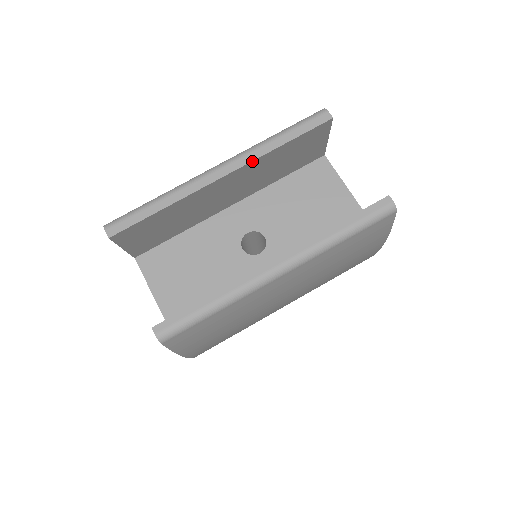
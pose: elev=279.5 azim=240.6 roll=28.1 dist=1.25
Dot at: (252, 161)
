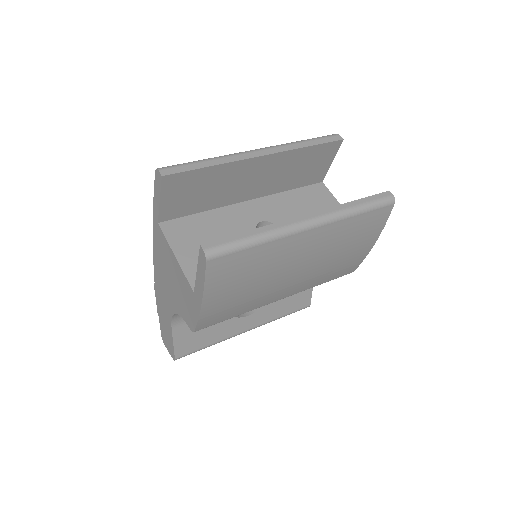
Dot at: (284, 151)
